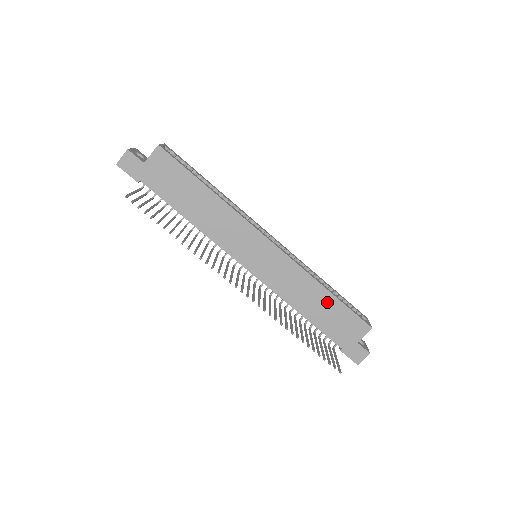
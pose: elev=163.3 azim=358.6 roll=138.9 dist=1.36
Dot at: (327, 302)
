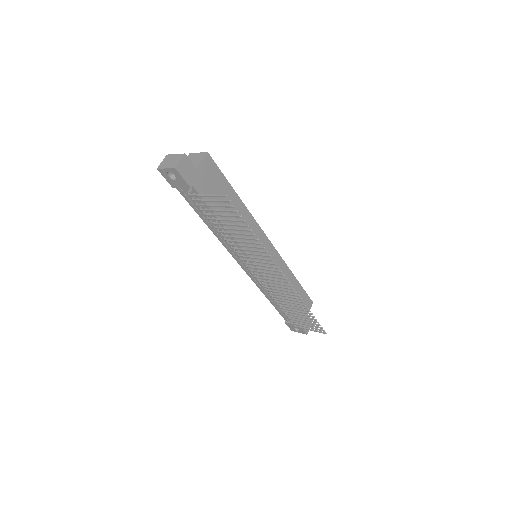
Dot at: (295, 287)
